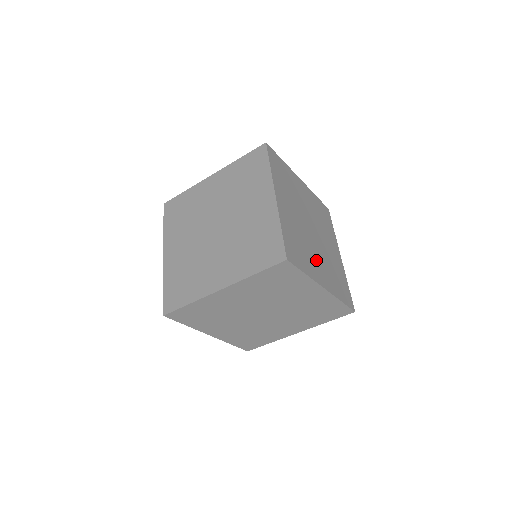
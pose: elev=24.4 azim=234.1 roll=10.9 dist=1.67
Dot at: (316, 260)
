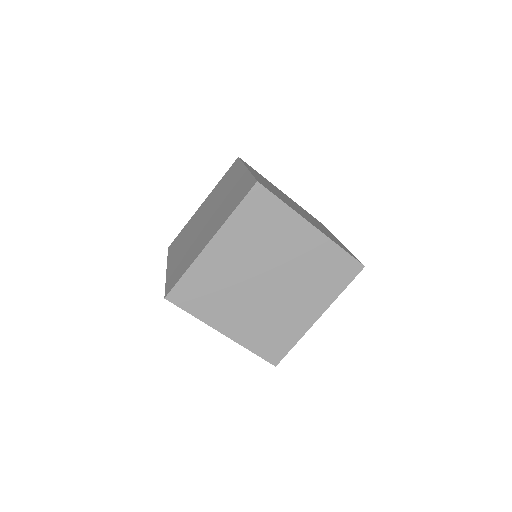
Dot at: occluded
